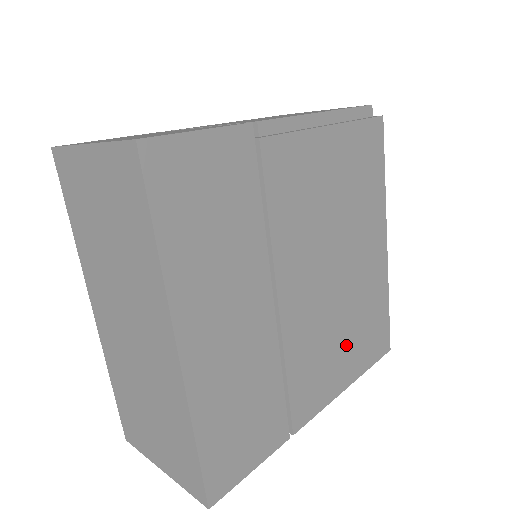
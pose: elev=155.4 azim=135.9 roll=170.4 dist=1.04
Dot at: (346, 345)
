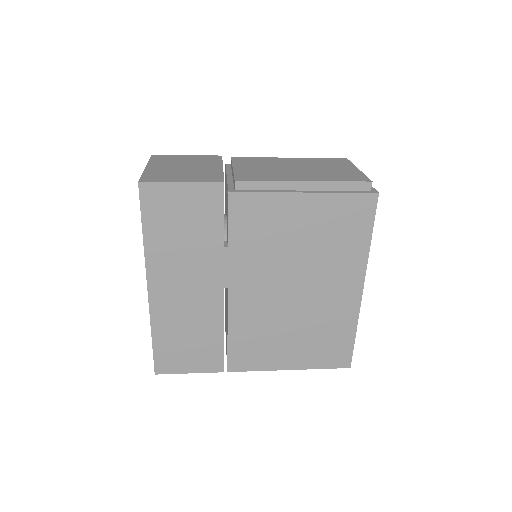
Dot at: (293, 342)
